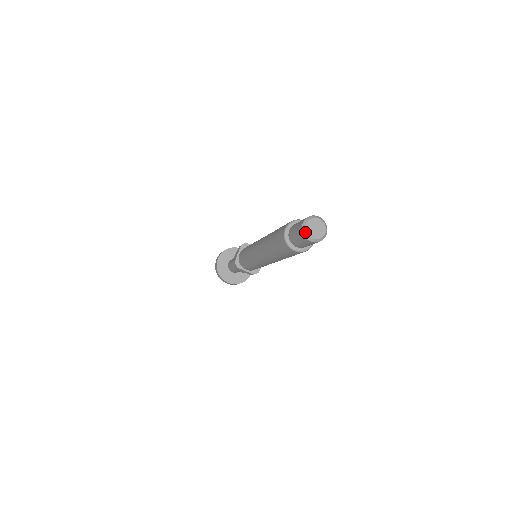
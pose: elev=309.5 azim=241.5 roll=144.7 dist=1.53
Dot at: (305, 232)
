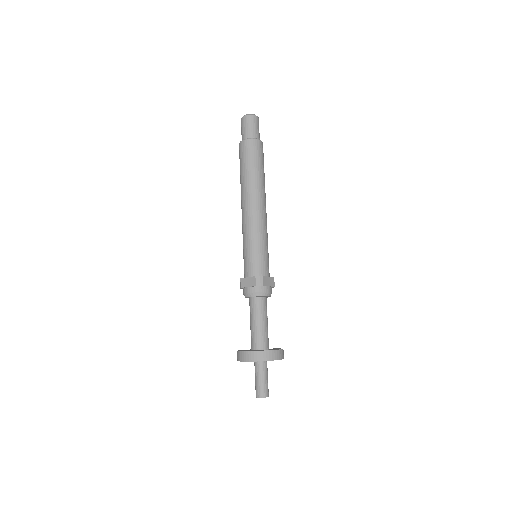
Dot at: (242, 118)
